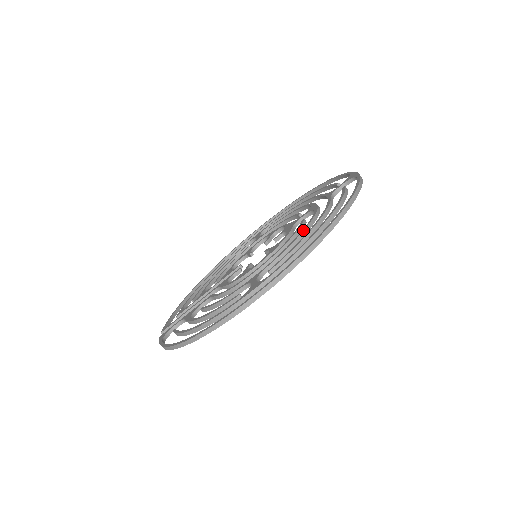
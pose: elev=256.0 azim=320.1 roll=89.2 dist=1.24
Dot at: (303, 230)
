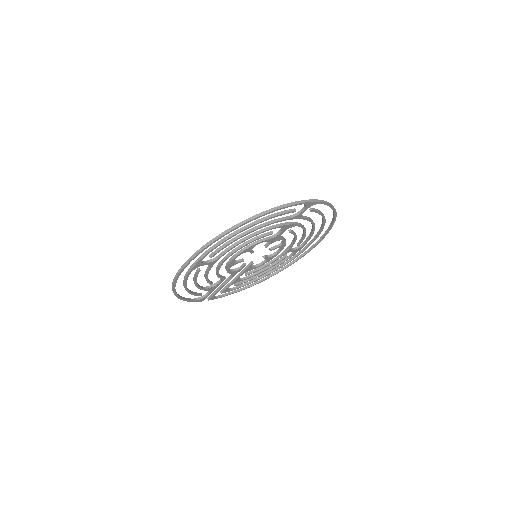
Dot at: (248, 235)
